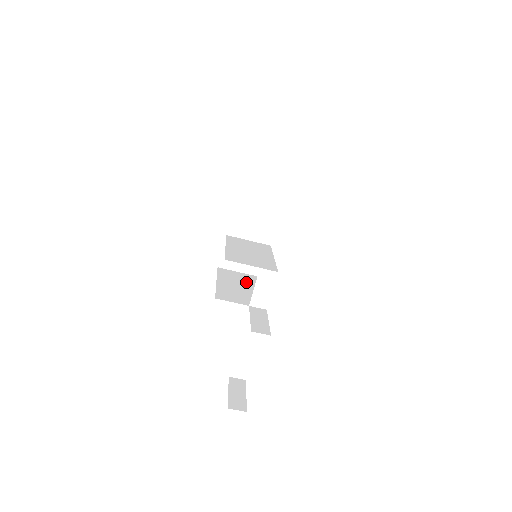
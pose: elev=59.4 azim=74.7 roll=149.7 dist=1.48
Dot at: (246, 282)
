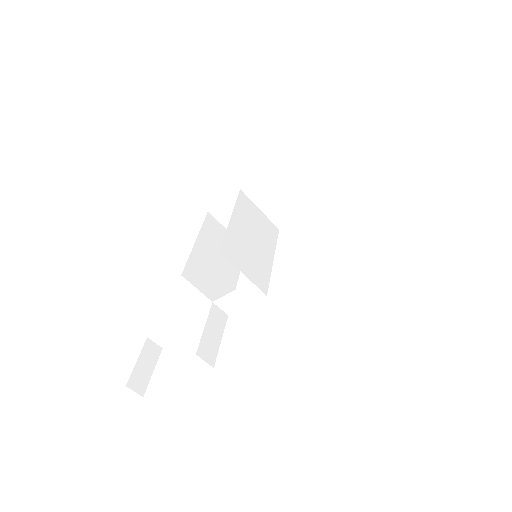
Dot at: occluded
